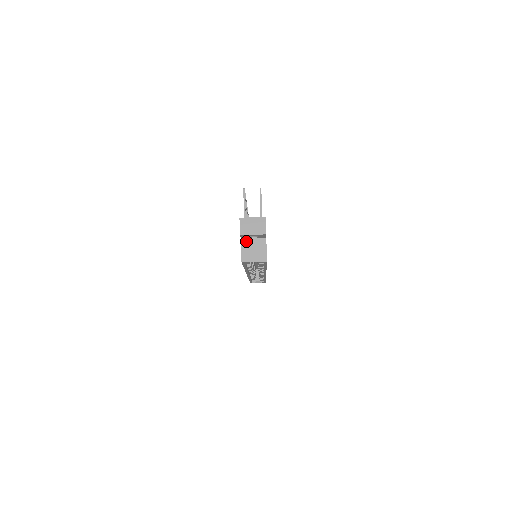
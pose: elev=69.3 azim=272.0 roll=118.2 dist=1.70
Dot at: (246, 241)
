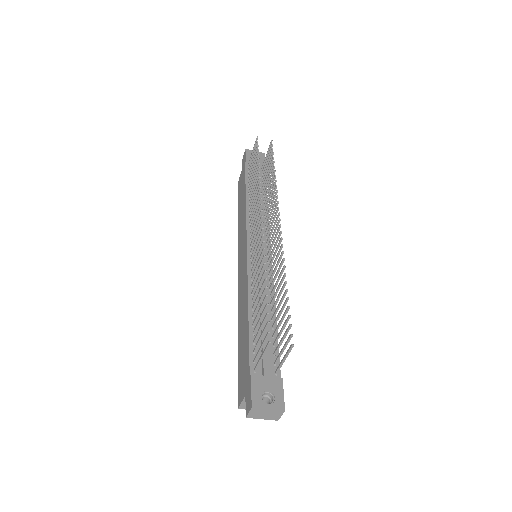
Dot at: occluded
